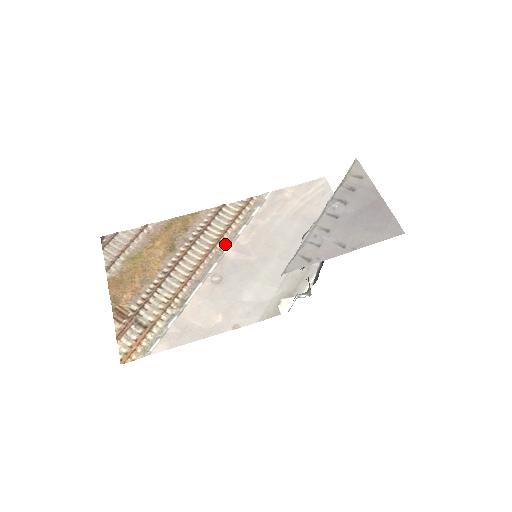
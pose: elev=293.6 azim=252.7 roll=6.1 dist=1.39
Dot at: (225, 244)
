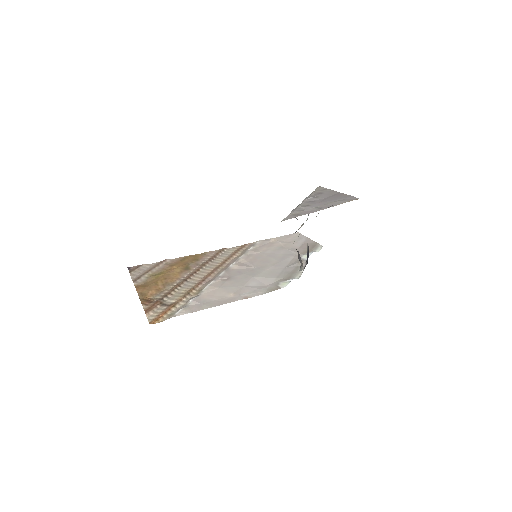
Dot at: (229, 264)
